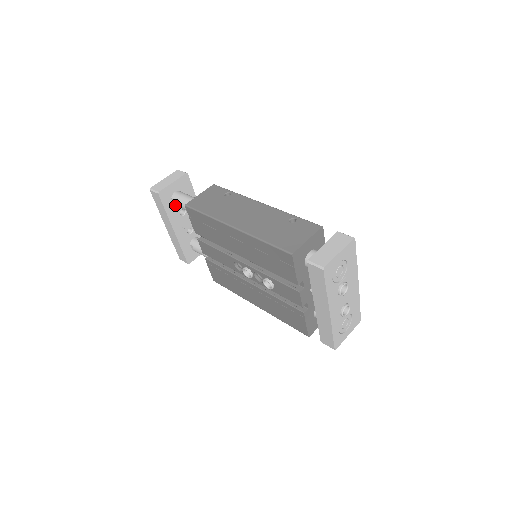
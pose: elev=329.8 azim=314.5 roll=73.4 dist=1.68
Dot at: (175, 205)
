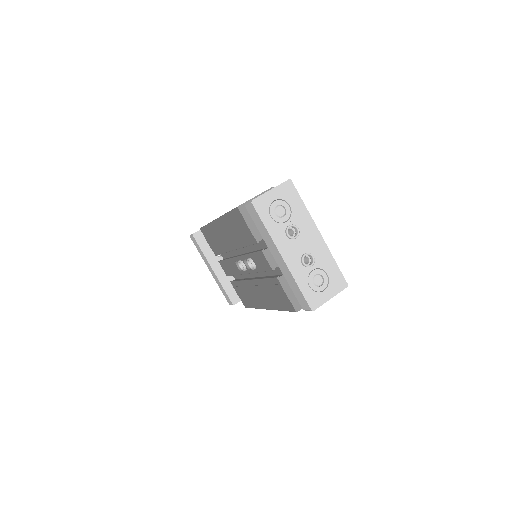
Dot at: occluded
